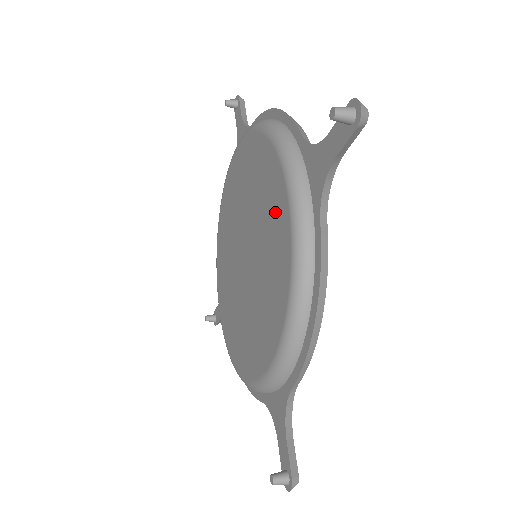
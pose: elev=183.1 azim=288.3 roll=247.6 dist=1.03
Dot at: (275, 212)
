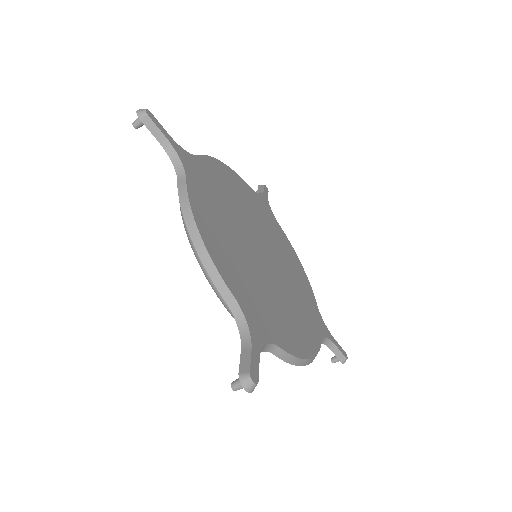
Dot at: occluded
